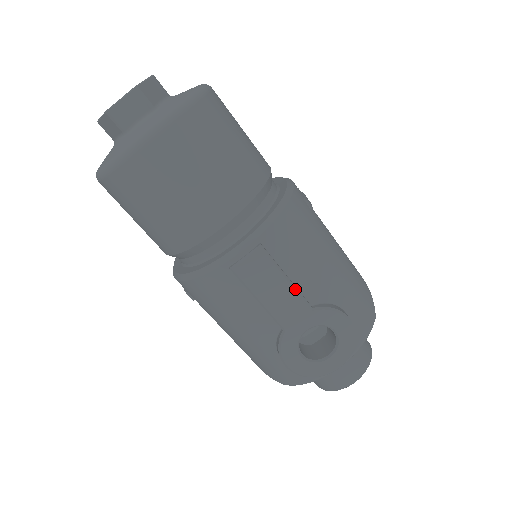
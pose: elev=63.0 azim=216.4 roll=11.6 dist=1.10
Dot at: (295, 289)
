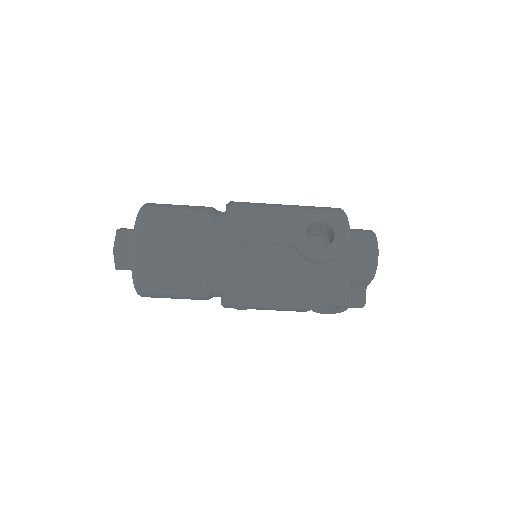
Dot at: (273, 220)
